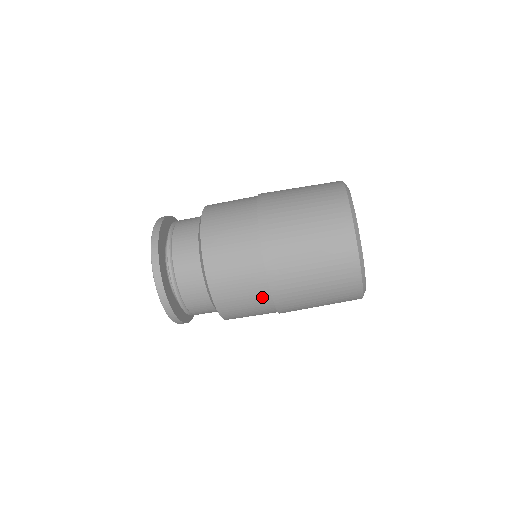
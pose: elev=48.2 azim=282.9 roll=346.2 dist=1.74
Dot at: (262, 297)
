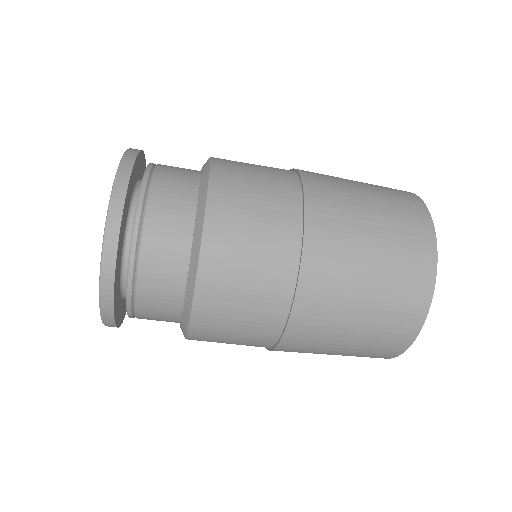
Dot at: (271, 320)
